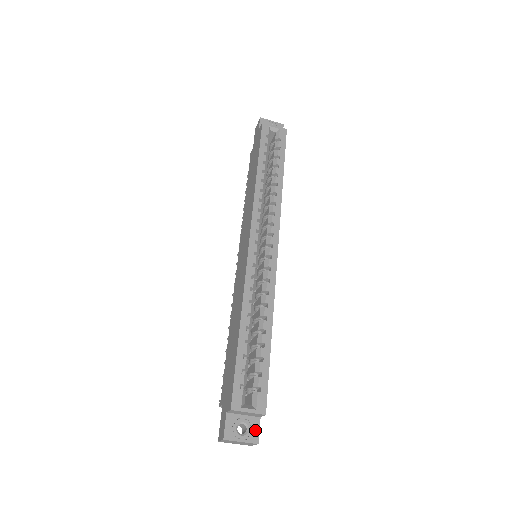
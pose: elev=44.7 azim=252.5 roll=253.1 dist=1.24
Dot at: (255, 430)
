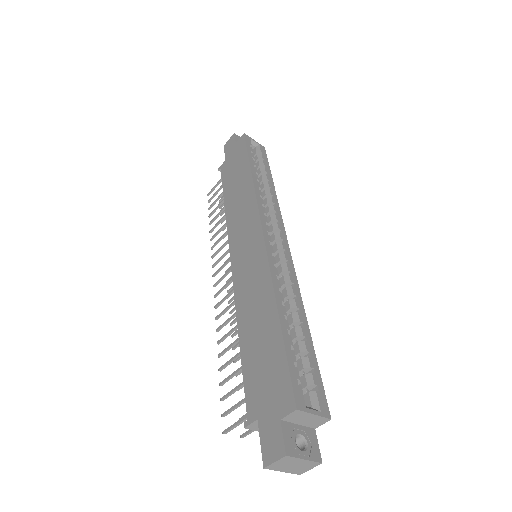
Dot at: (314, 445)
